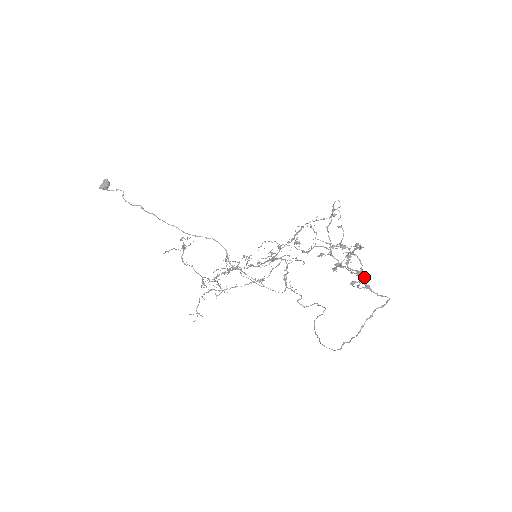
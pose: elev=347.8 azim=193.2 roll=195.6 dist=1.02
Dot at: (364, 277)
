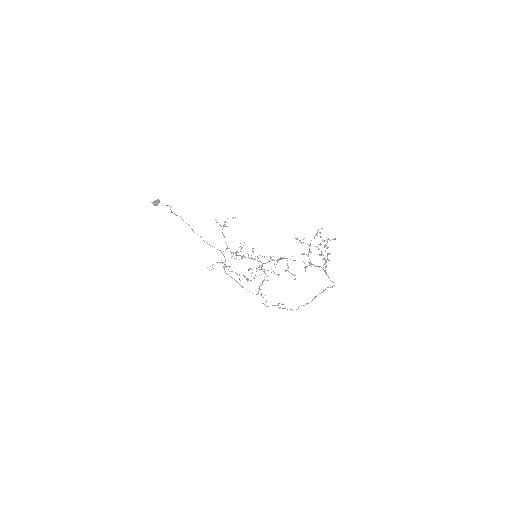
Dot at: (329, 260)
